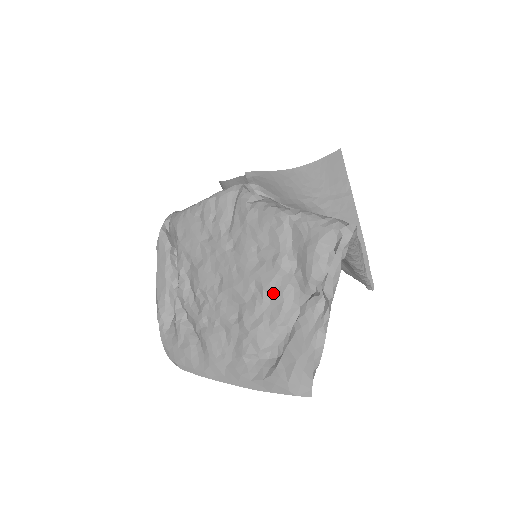
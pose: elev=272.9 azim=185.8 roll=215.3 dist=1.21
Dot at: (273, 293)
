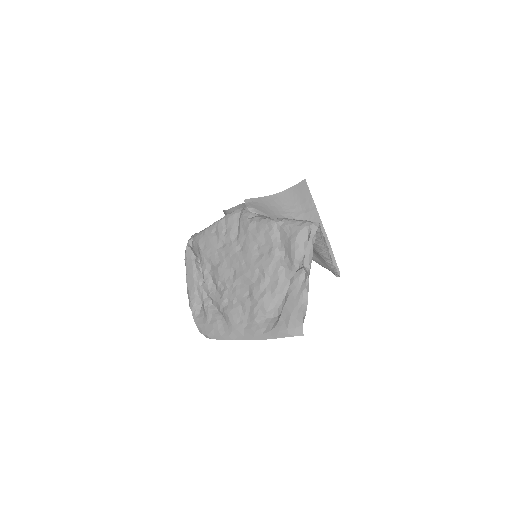
Dot at: (271, 273)
